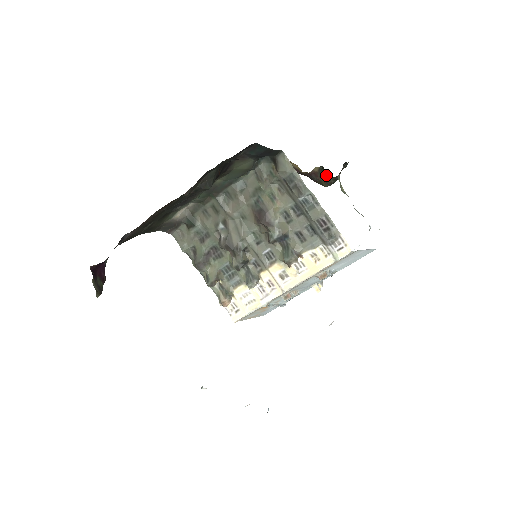
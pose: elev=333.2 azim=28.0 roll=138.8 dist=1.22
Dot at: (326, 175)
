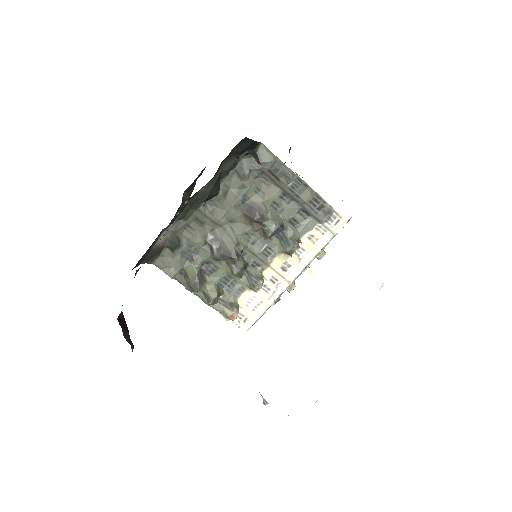
Dot at: occluded
